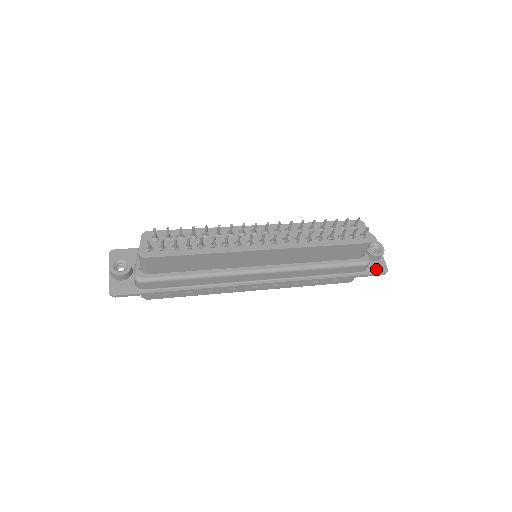
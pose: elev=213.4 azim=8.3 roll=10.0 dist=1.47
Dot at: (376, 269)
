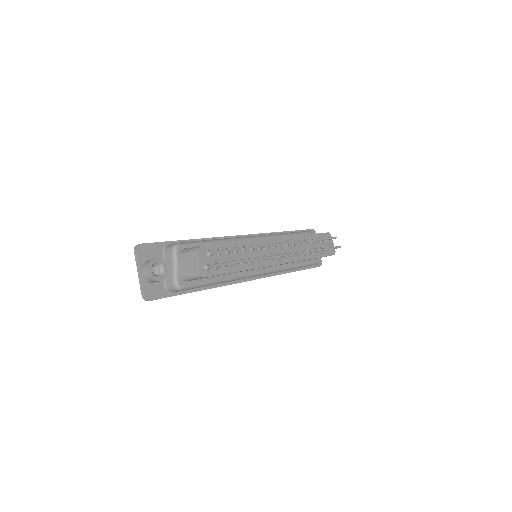
Dot at: occluded
